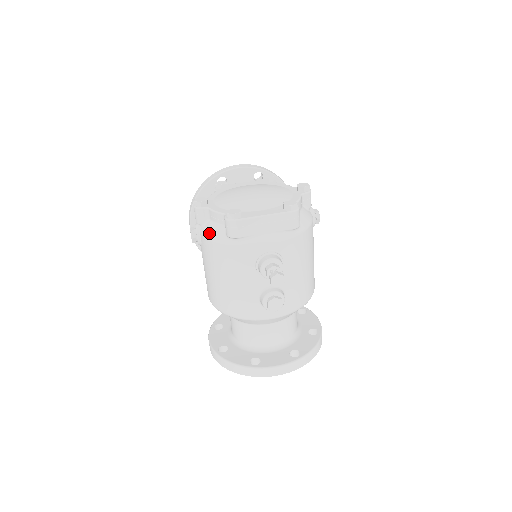
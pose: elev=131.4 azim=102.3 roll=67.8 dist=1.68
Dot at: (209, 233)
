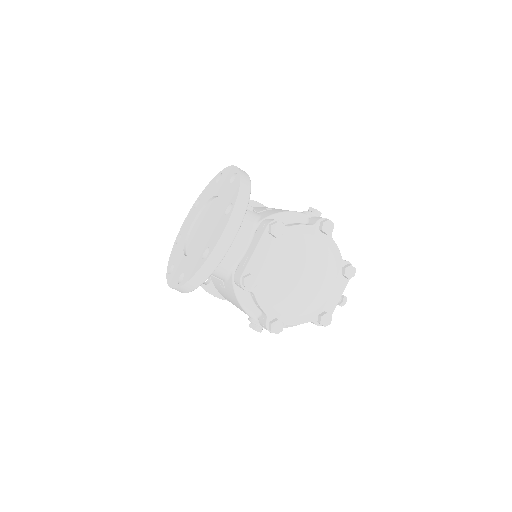
Dot at: (287, 327)
